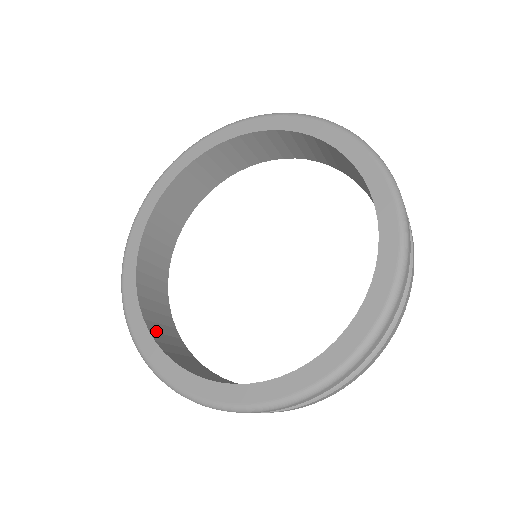
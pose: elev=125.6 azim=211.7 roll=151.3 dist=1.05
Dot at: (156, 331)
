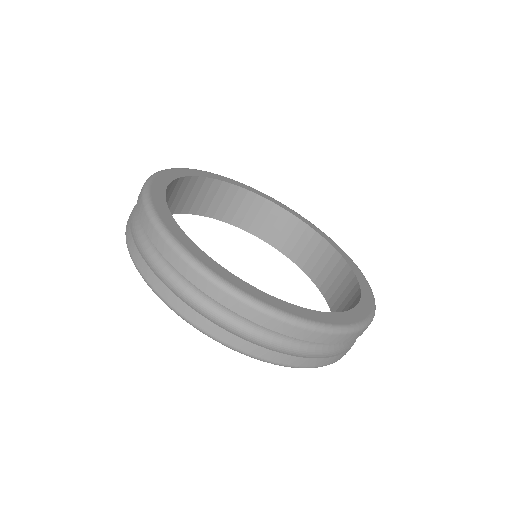
Dot at: (166, 192)
